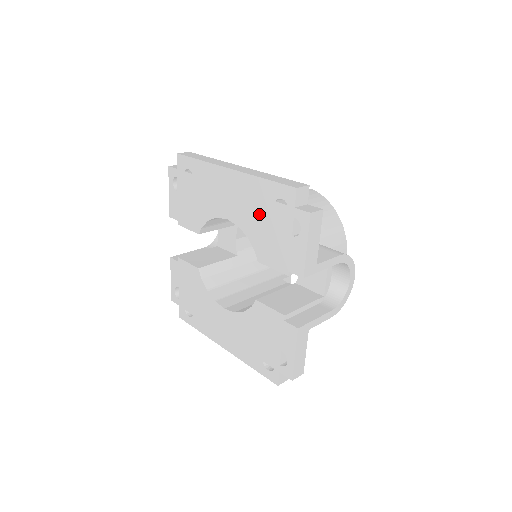
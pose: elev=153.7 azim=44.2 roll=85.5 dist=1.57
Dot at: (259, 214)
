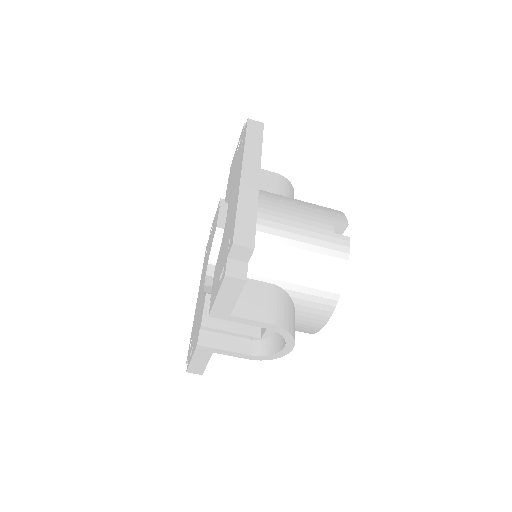
Dot at: (227, 234)
